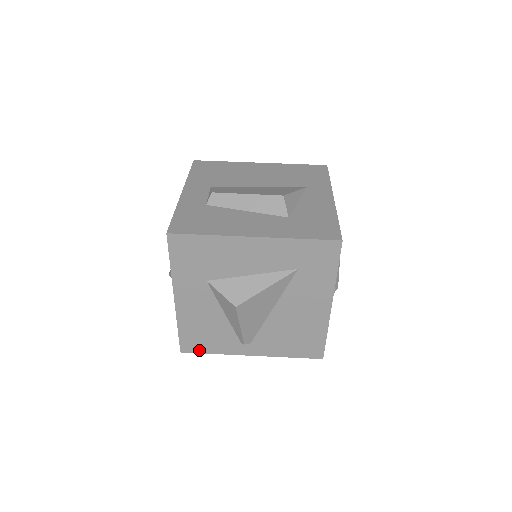
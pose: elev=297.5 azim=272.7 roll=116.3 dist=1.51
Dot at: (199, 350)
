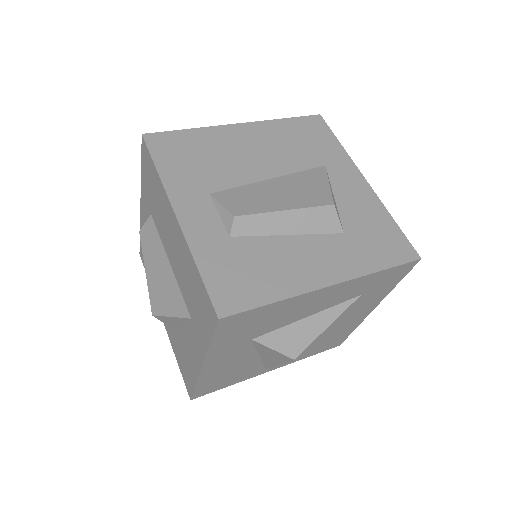
Dot at: (214, 390)
